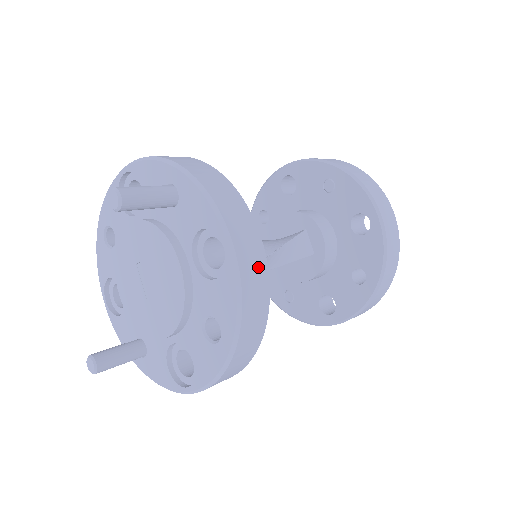
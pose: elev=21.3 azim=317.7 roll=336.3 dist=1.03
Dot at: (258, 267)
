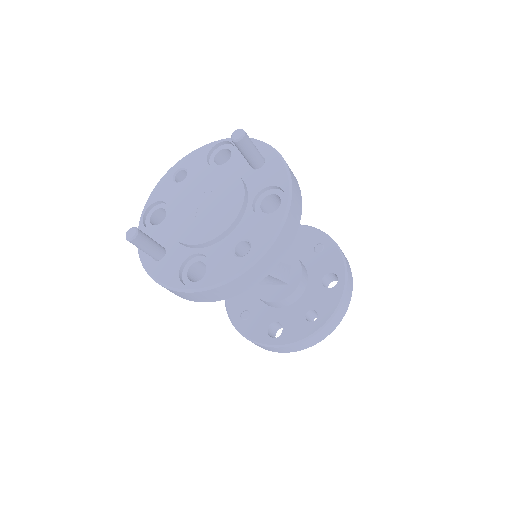
Dot at: (294, 226)
